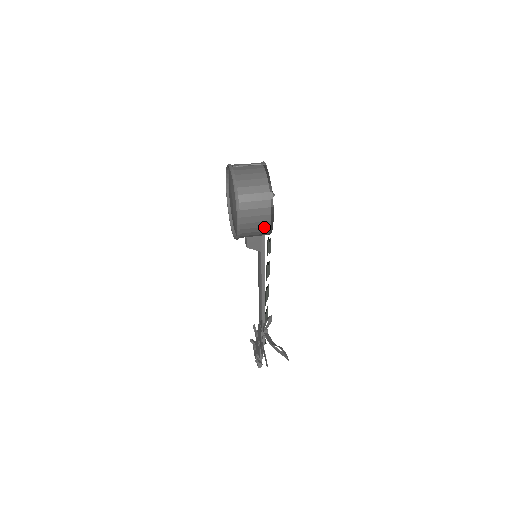
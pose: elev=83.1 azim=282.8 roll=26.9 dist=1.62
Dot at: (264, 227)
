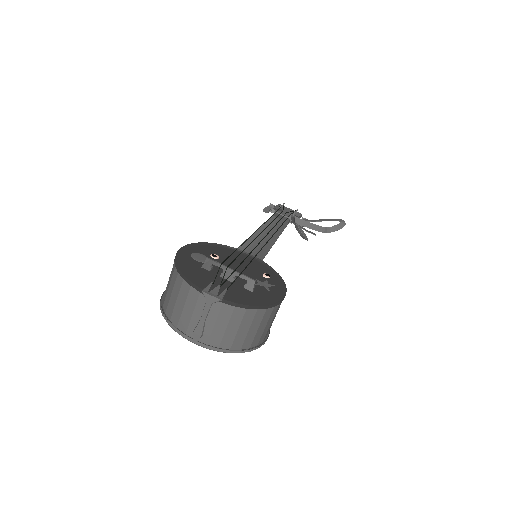
Dot at: occluded
